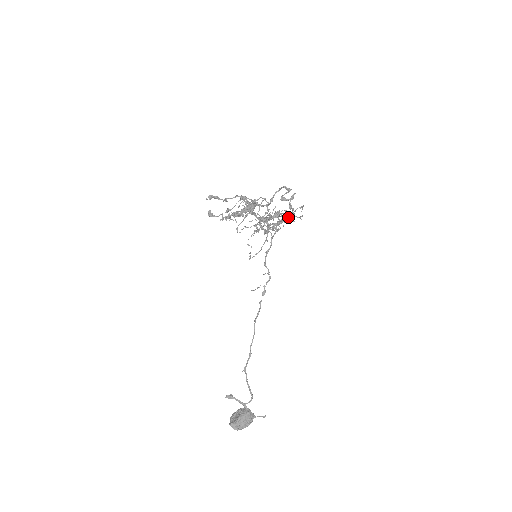
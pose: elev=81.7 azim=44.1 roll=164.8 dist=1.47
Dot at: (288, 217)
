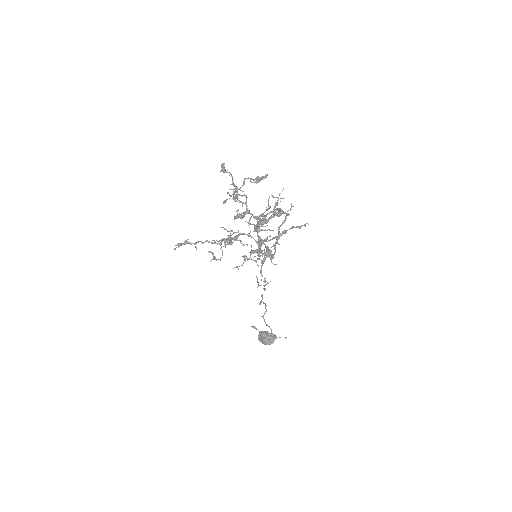
Dot at: occluded
